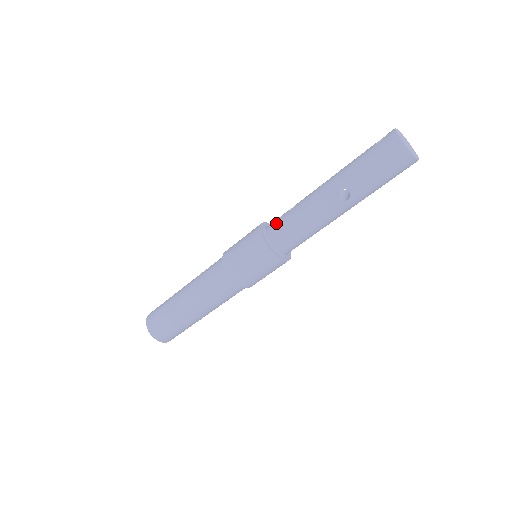
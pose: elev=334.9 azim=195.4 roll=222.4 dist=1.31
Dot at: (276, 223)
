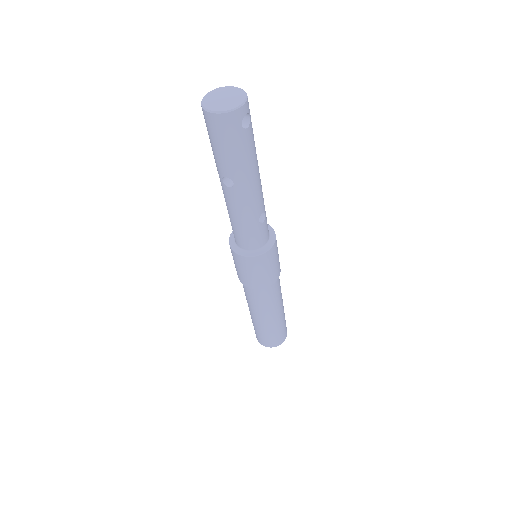
Dot at: occluded
